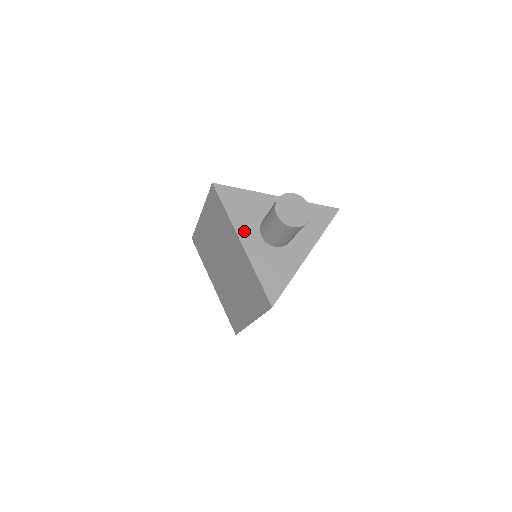
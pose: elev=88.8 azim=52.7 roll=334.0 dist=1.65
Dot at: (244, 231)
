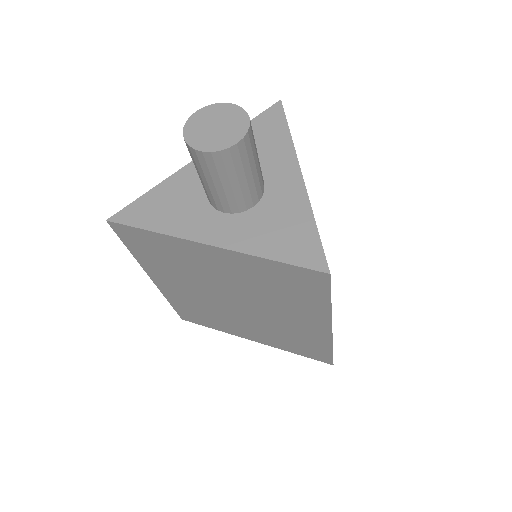
Dot at: (197, 229)
